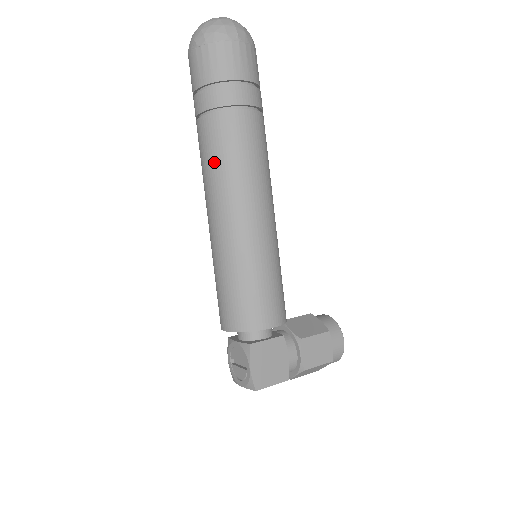
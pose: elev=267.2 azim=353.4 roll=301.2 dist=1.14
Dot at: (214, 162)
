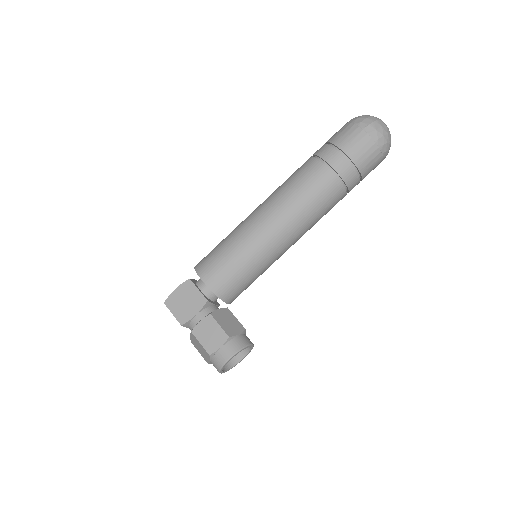
Dot at: (285, 181)
